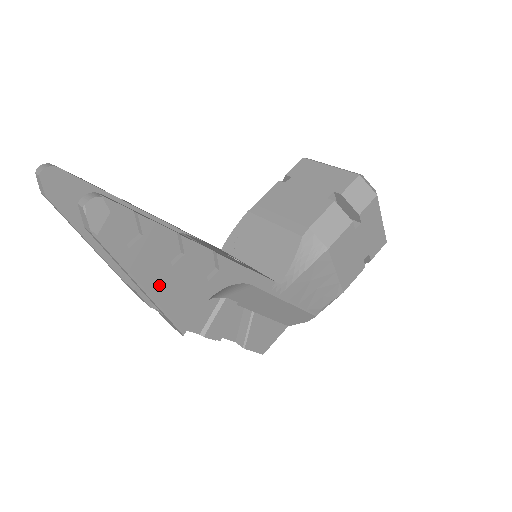
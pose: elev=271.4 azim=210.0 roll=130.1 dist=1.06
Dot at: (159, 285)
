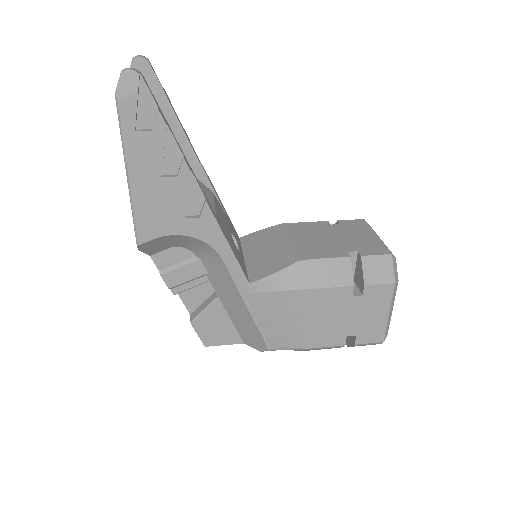
Dot at: (142, 183)
